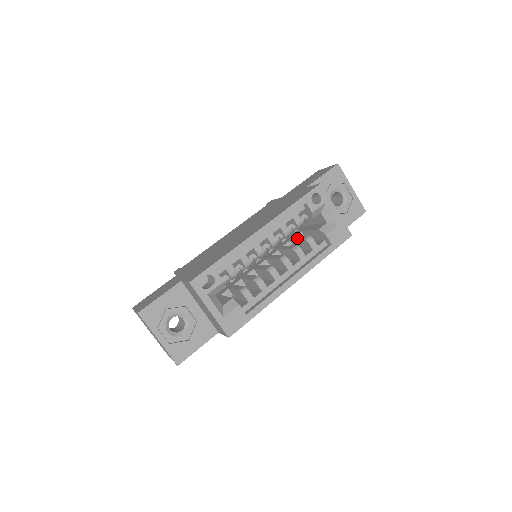
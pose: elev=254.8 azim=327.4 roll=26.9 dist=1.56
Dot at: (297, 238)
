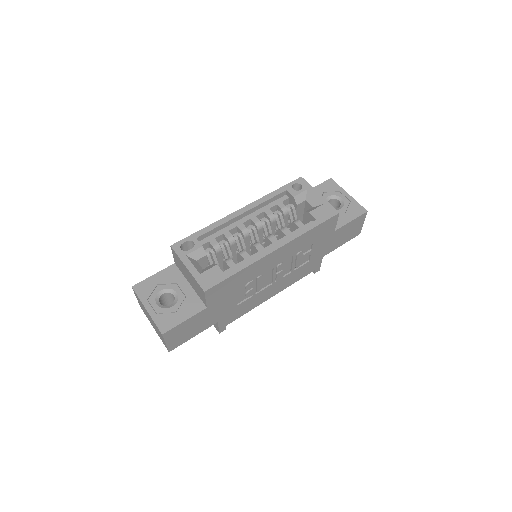
Dot at: occluded
